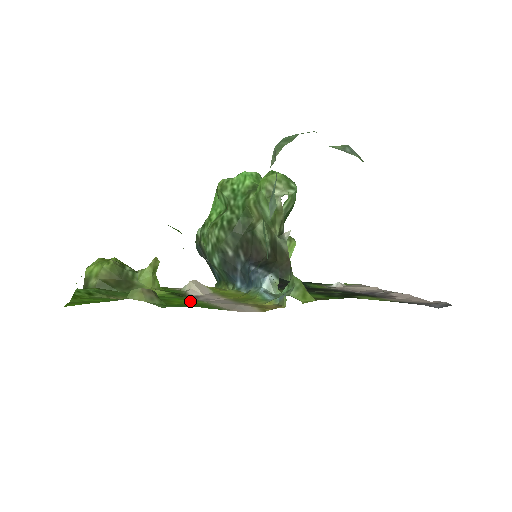
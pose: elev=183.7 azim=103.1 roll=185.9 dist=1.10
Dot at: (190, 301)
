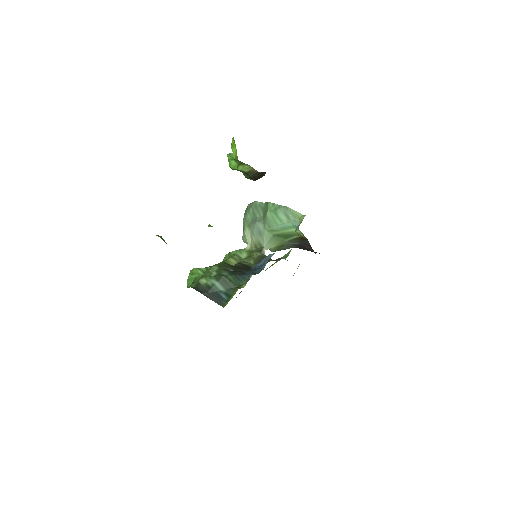
Dot at: occluded
